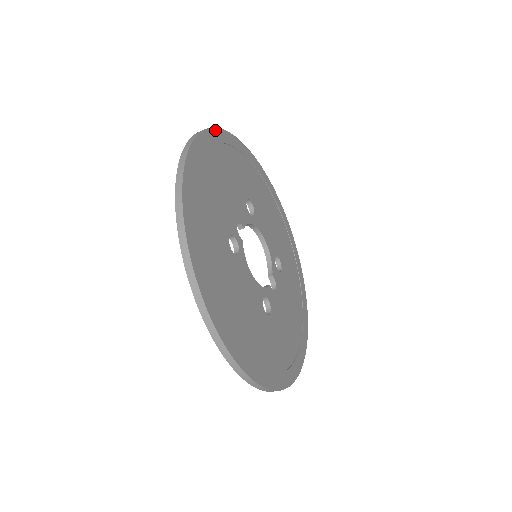
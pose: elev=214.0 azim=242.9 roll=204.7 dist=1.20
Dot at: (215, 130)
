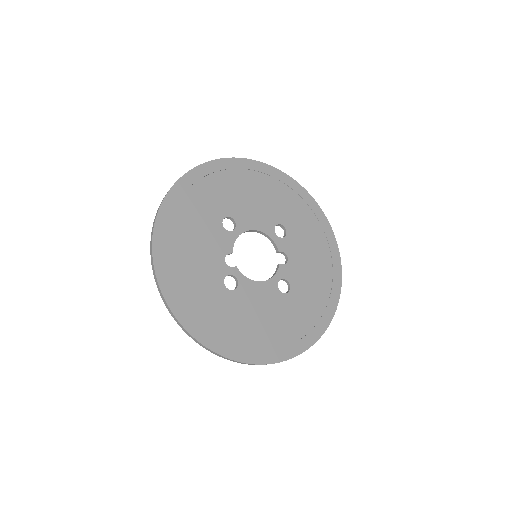
Dot at: (161, 209)
